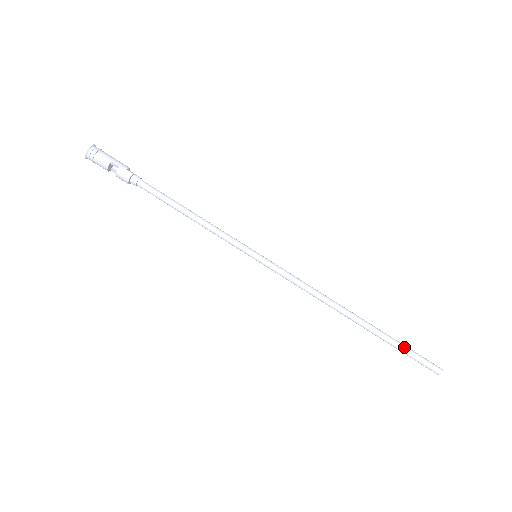
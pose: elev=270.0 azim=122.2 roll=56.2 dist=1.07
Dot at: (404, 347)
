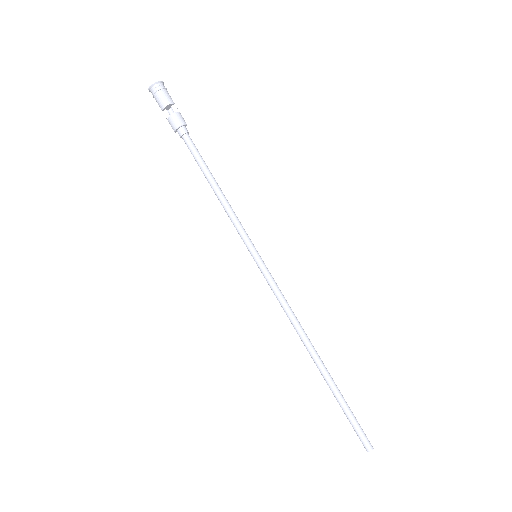
Dot at: (349, 407)
